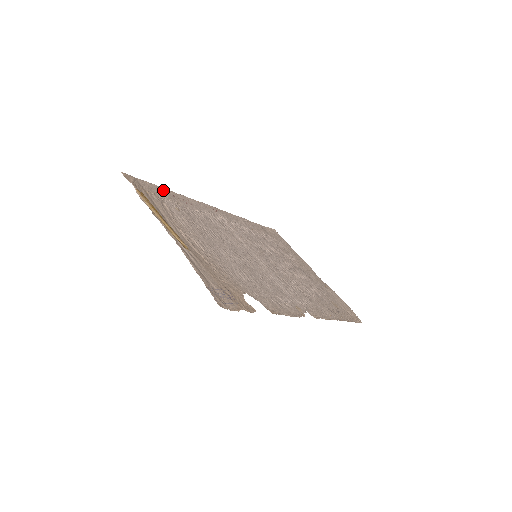
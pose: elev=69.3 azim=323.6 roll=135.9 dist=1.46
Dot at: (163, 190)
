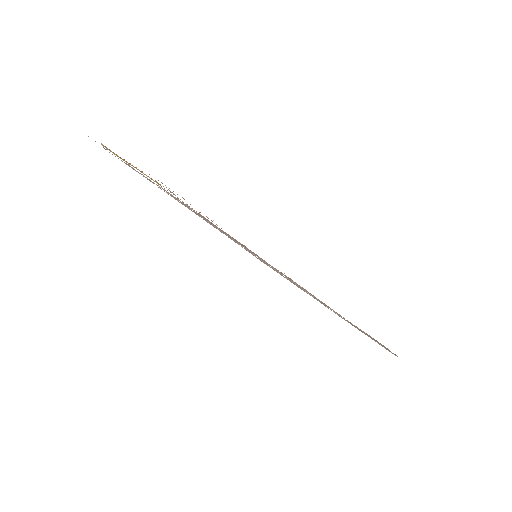
Dot at: occluded
